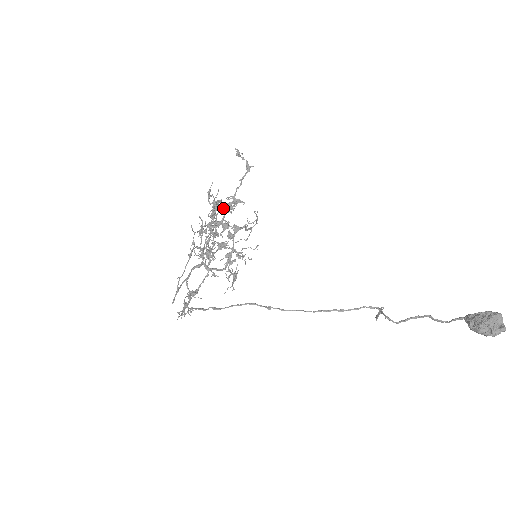
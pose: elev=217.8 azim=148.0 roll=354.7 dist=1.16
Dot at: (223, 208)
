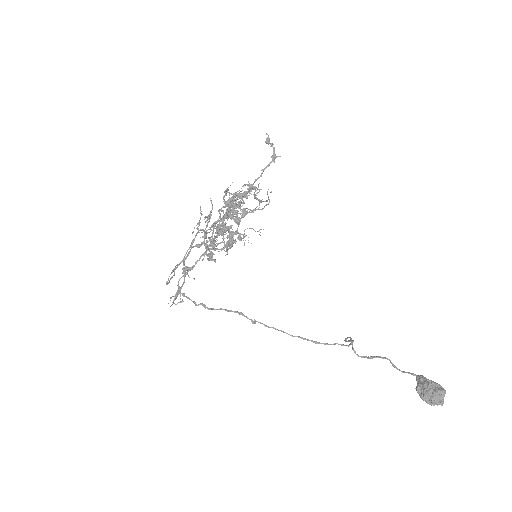
Dot at: occluded
